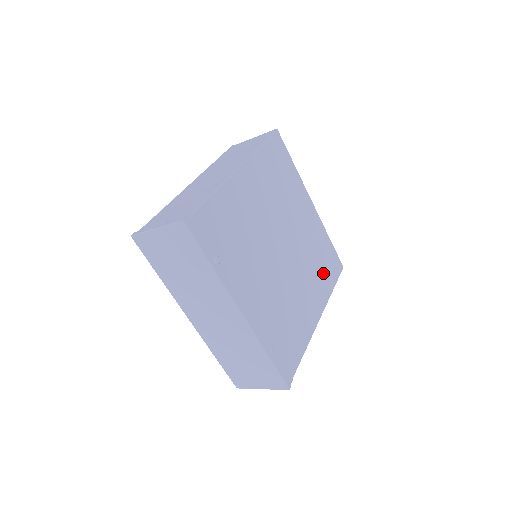
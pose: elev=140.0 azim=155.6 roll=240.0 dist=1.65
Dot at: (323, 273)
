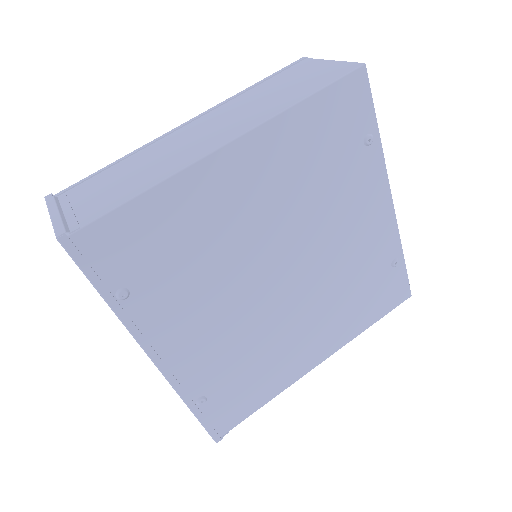
Dot at: (360, 305)
